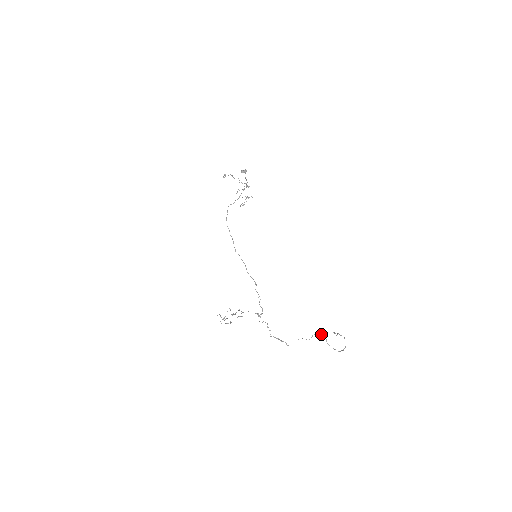
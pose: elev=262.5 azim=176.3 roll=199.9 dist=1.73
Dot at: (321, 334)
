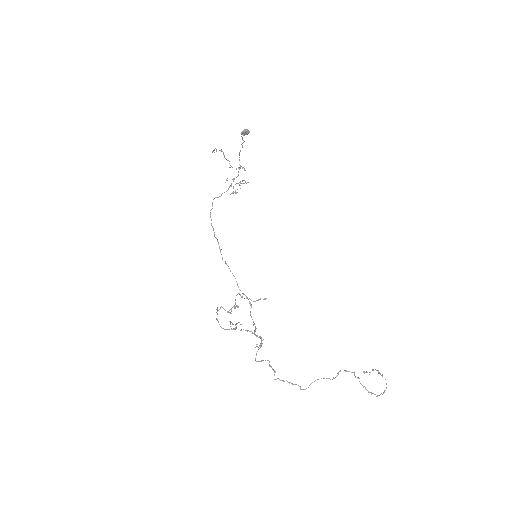
Dot at: (349, 371)
